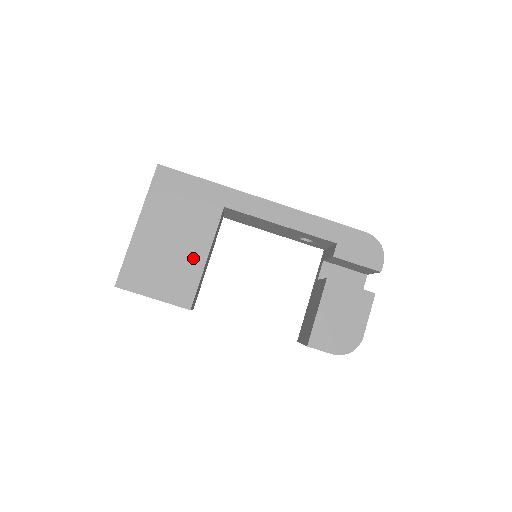
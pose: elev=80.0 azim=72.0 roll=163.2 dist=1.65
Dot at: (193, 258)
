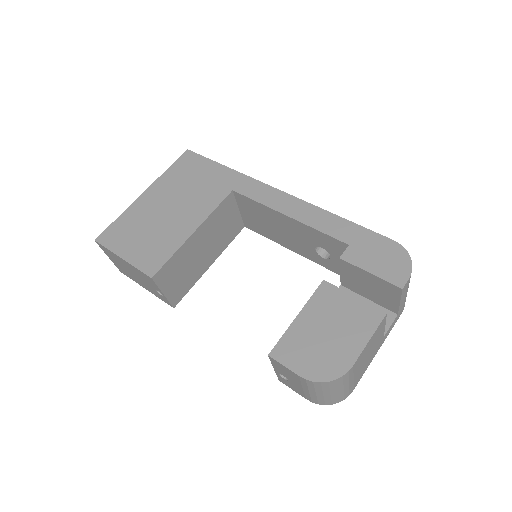
Dot at: (180, 230)
